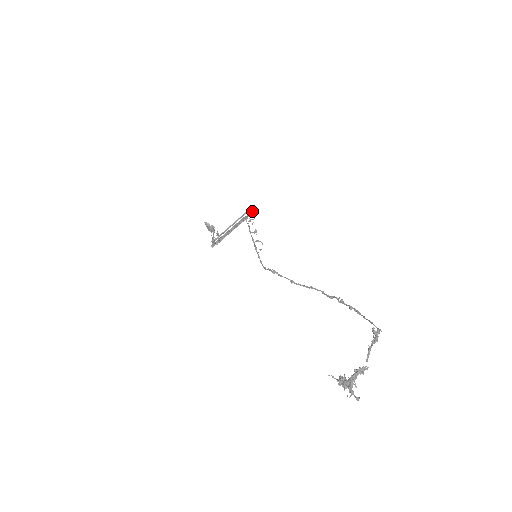
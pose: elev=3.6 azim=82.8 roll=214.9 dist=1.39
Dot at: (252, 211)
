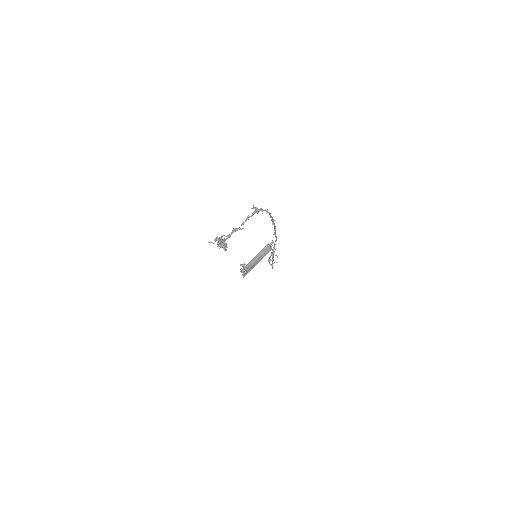
Dot at: (273, 242)
